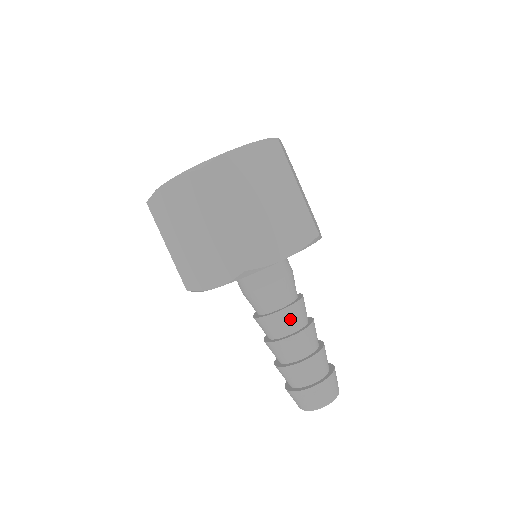
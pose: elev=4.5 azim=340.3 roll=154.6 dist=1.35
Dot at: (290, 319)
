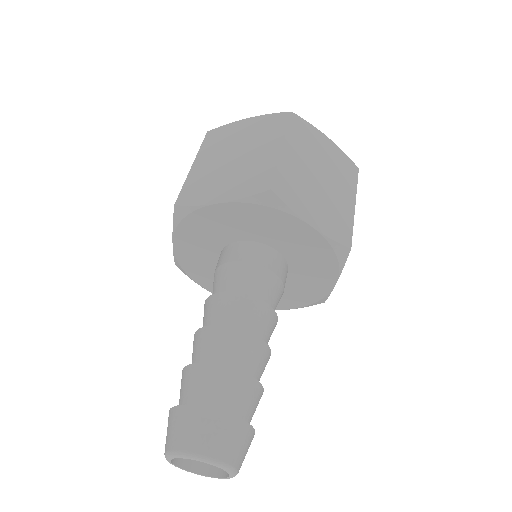
Dot at: (219, 309)
